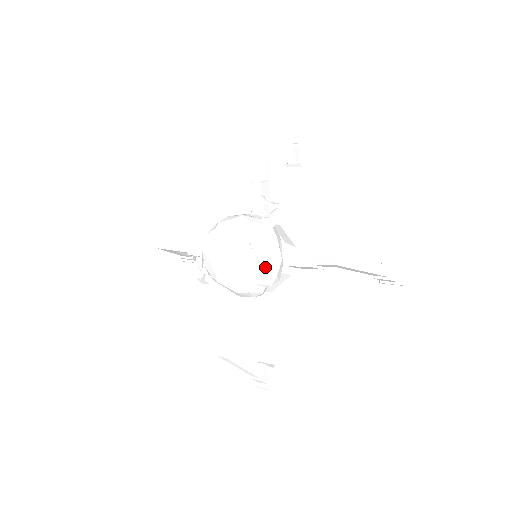
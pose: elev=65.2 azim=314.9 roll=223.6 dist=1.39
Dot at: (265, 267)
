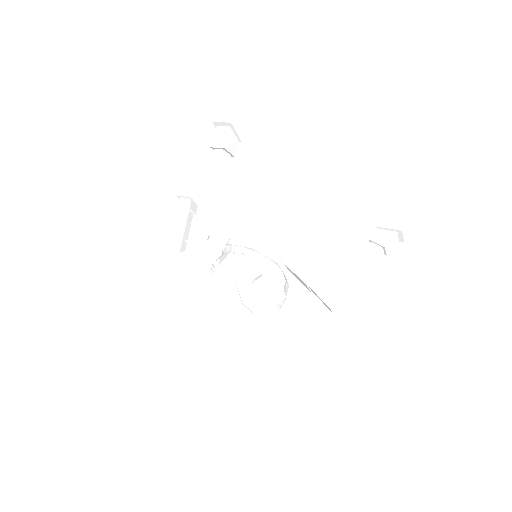
Dot at: (274, 308)
